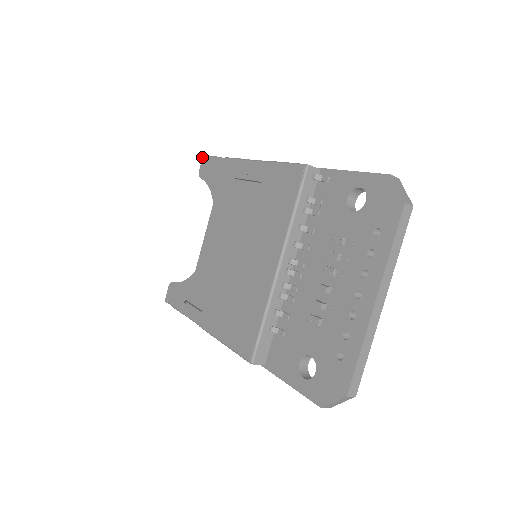
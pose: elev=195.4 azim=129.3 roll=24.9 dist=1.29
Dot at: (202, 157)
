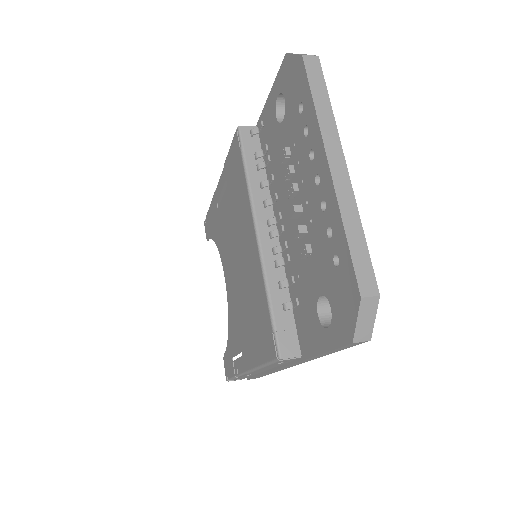
Dot at: (204, 223)
